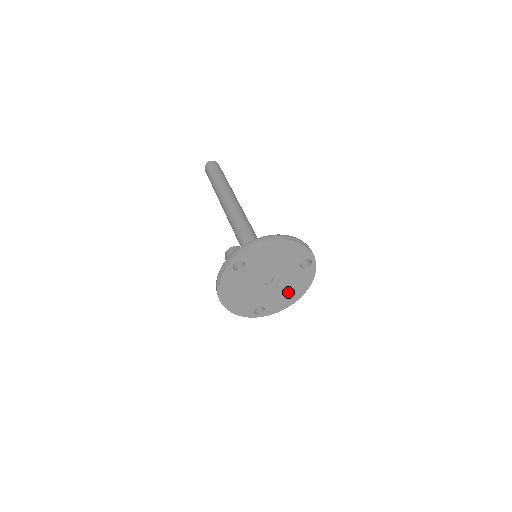
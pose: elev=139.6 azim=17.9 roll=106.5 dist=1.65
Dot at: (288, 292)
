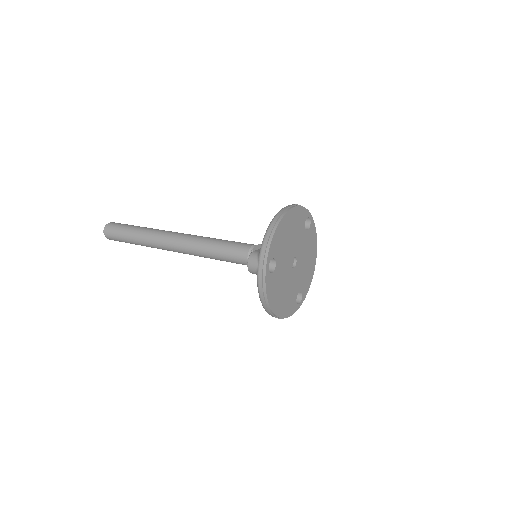
Dot at: (308, 262)
